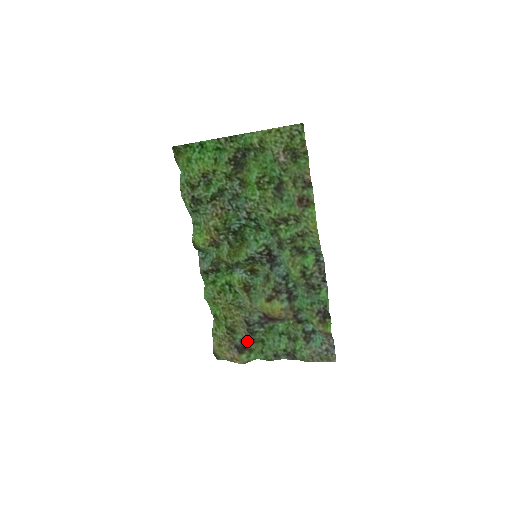
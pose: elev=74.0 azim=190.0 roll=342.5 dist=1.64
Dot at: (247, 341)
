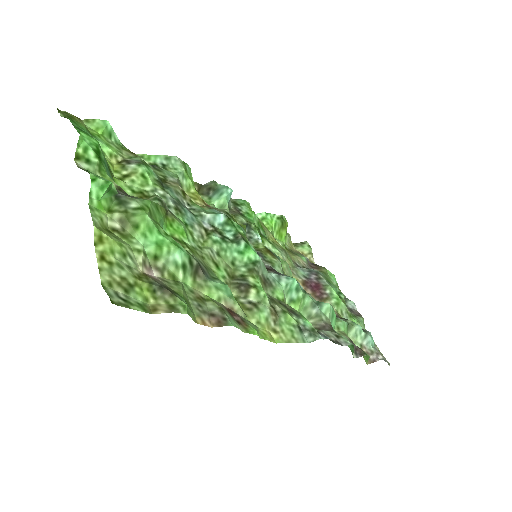
Dot at: (312, 267)
